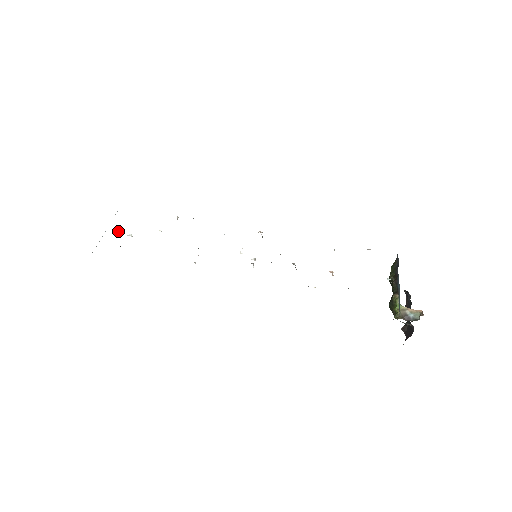
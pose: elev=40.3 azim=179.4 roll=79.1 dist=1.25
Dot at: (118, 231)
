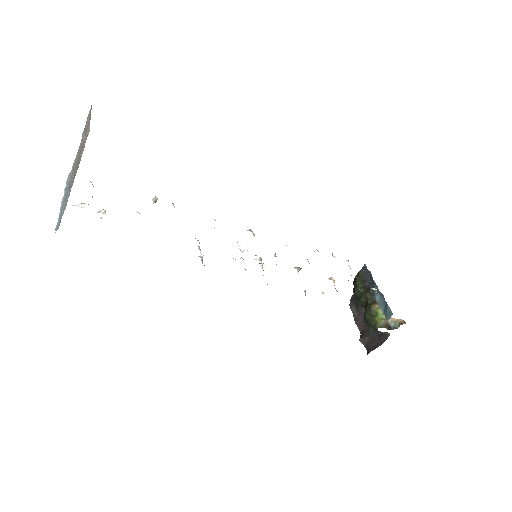
Dot at: (84, 203)
